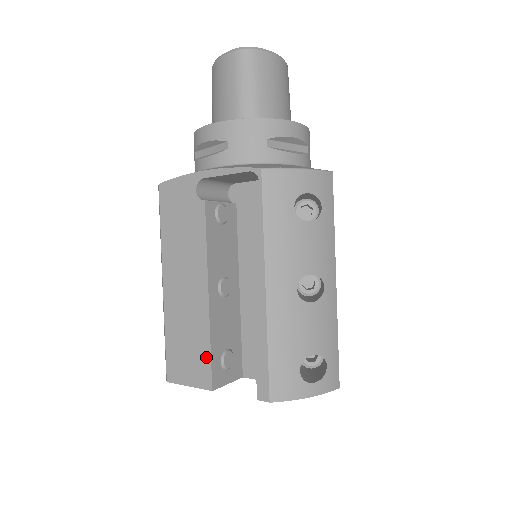
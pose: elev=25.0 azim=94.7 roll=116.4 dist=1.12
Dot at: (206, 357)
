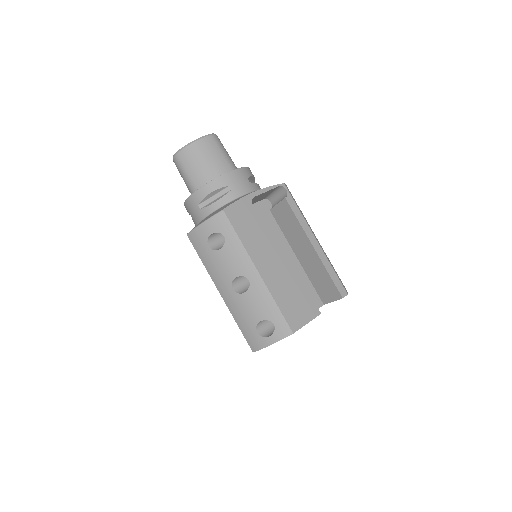
Dot at: occluded
